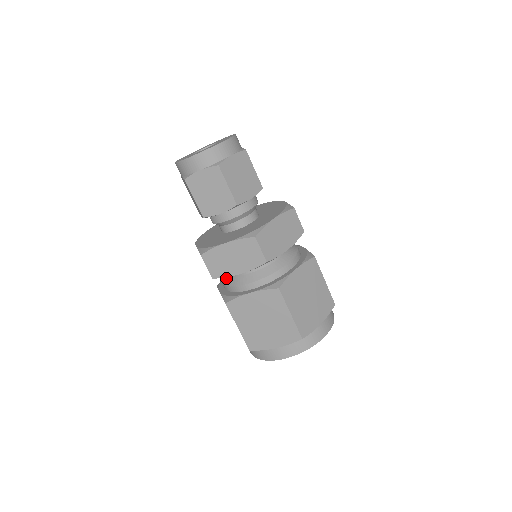
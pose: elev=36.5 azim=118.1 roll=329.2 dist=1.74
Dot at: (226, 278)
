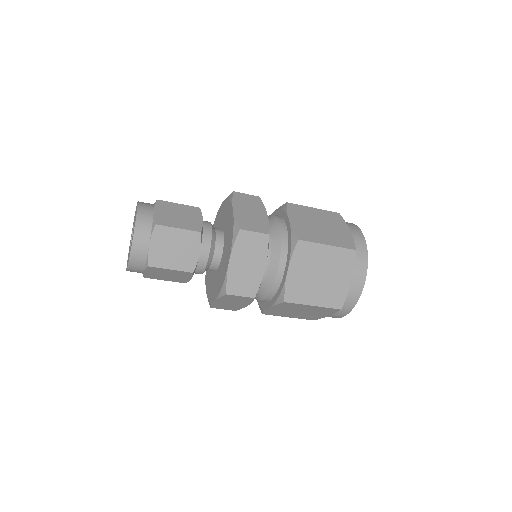
Dot at: occluded
